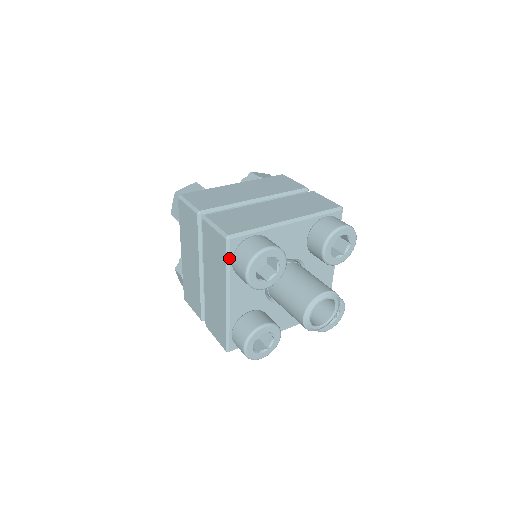
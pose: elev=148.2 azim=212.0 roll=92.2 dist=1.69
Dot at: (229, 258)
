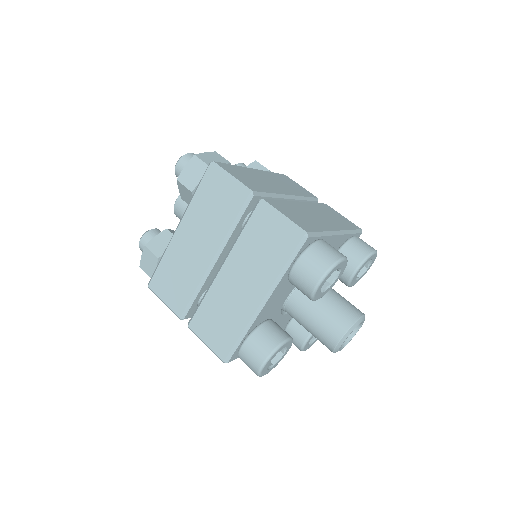
Dot at: occluded
